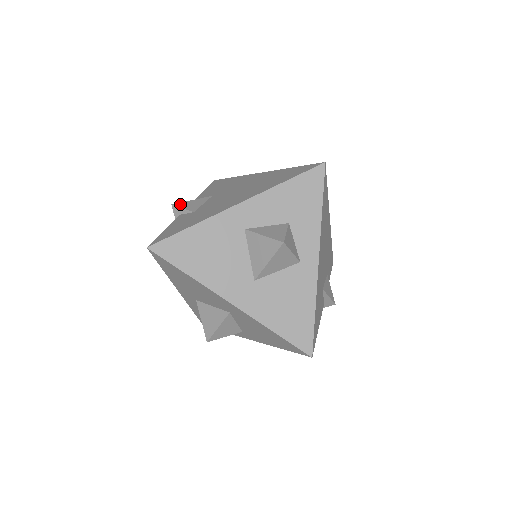
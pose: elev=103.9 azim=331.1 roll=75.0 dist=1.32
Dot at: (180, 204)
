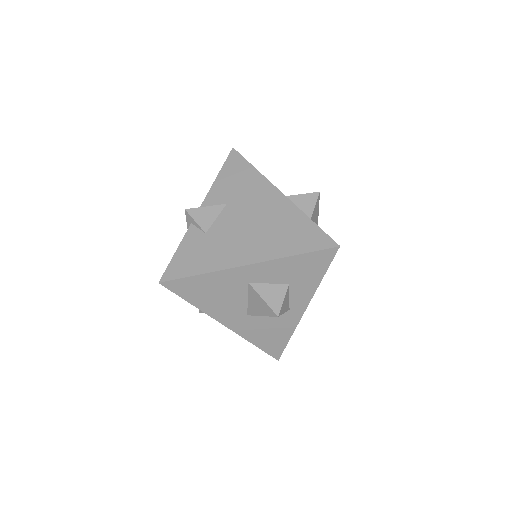
Dot at: (193, 212)
